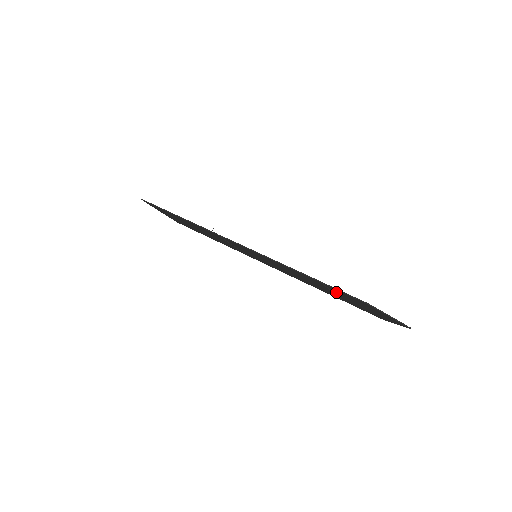
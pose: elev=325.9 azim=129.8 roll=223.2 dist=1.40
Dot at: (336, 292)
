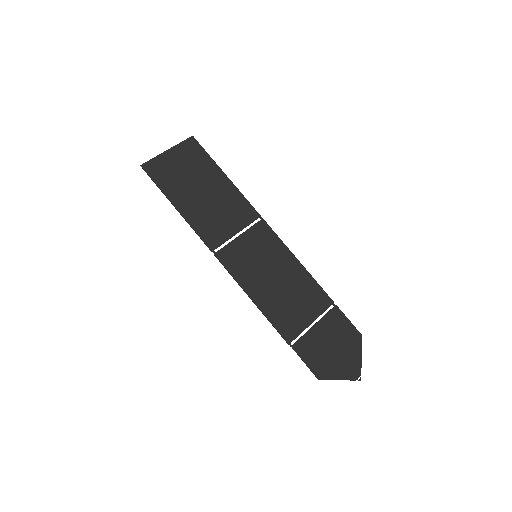
Dot at: (309, 338)
